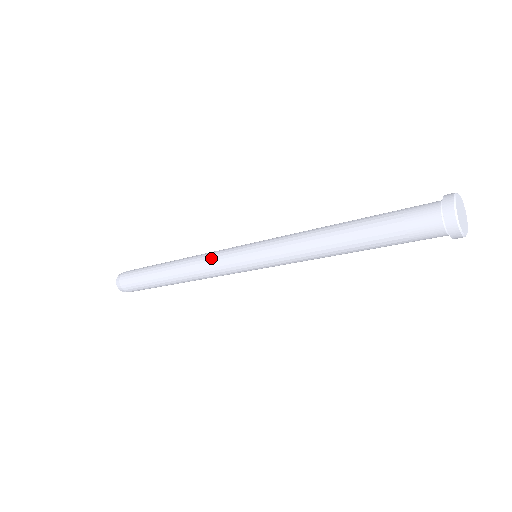
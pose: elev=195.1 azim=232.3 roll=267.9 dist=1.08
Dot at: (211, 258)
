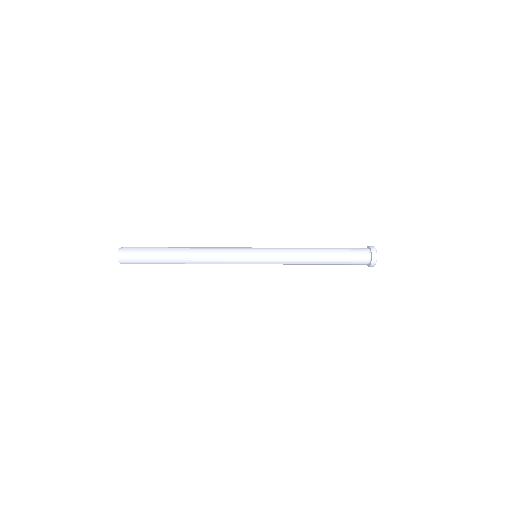
Dot at: (226, 261)
